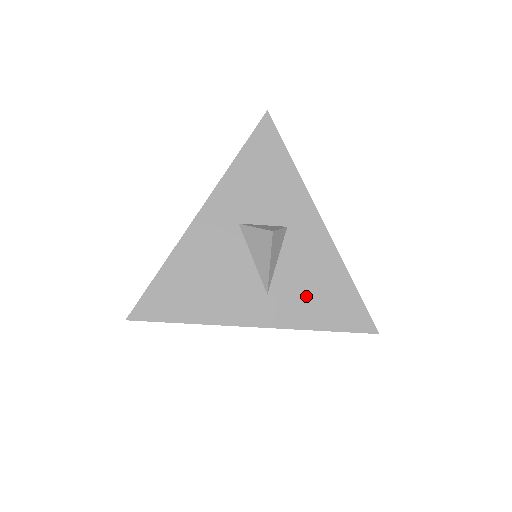
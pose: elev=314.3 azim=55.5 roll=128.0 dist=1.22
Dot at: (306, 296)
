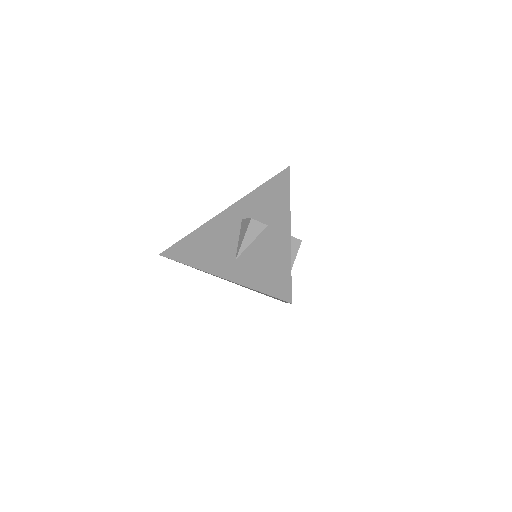
Dot at: (257, 267)
